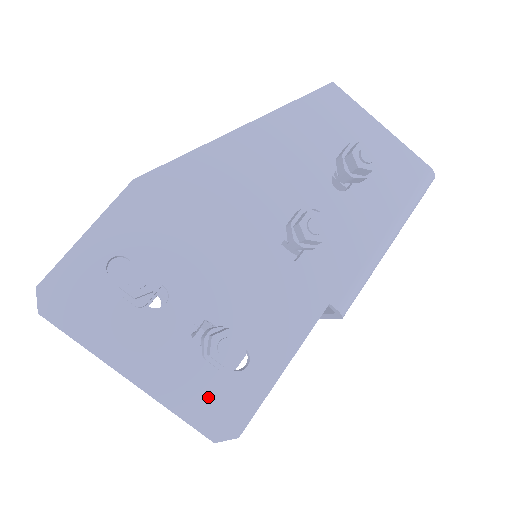
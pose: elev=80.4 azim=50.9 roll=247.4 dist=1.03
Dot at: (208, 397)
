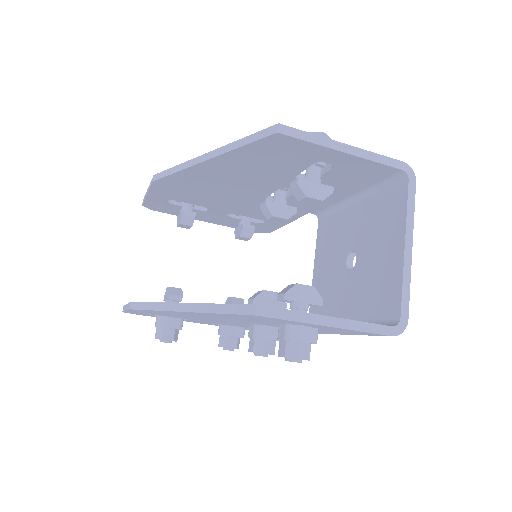
Dot at: occluded
